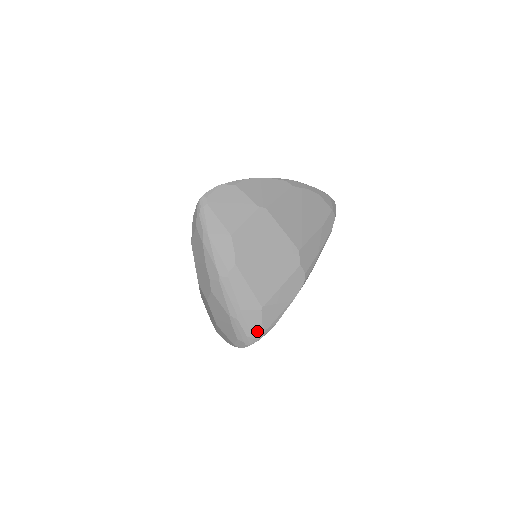
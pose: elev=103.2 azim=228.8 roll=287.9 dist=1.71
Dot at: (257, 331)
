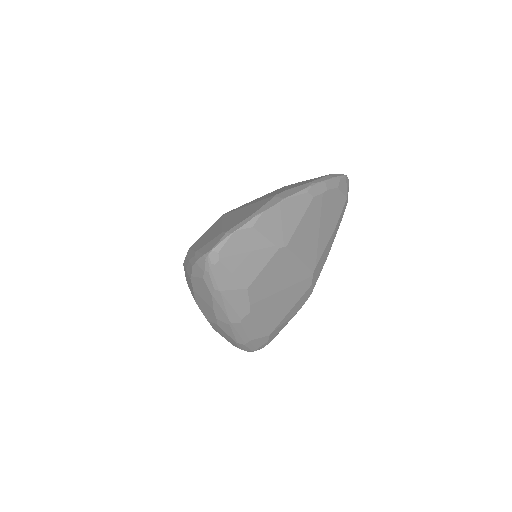
Dot at: (262, 346)
